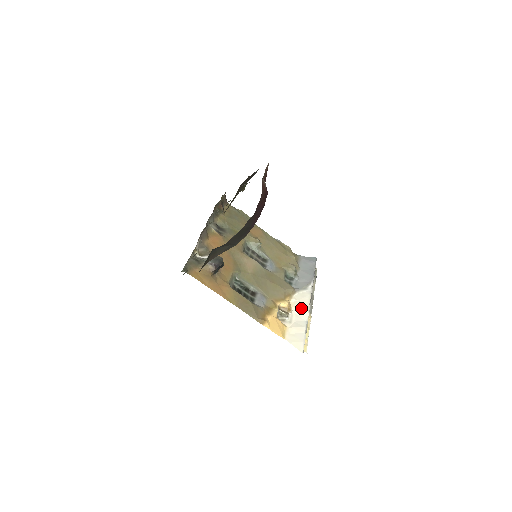
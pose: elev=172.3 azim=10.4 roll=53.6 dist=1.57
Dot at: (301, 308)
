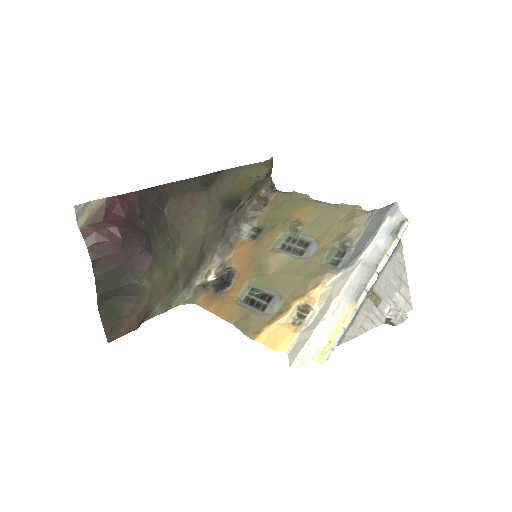
Dot at: (328, 299)
